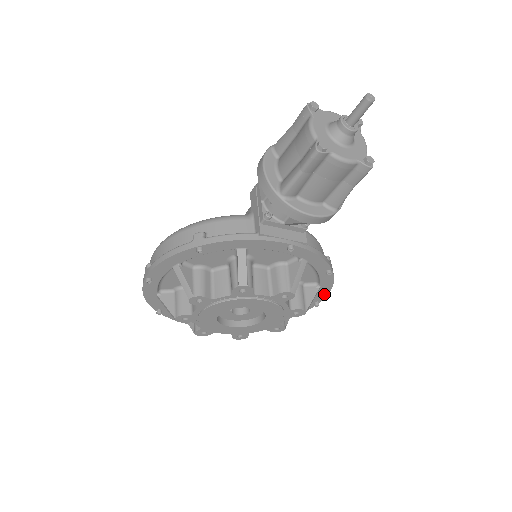
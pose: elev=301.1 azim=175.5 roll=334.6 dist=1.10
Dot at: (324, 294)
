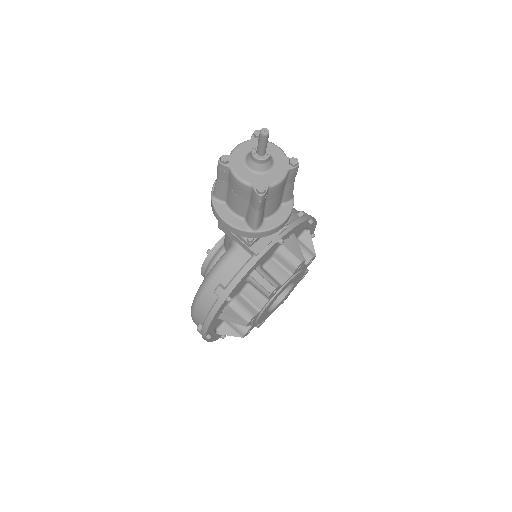
Dot at: (314, 228)
